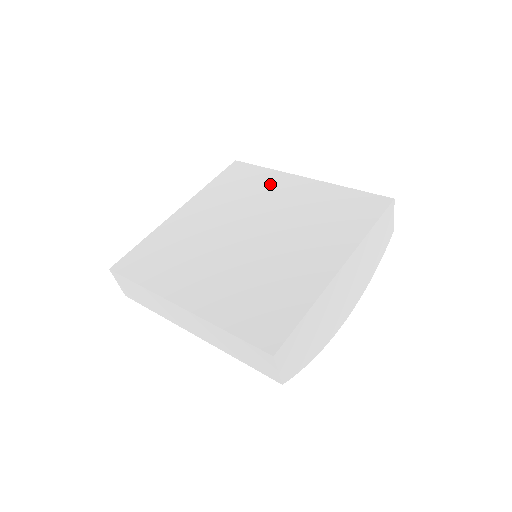
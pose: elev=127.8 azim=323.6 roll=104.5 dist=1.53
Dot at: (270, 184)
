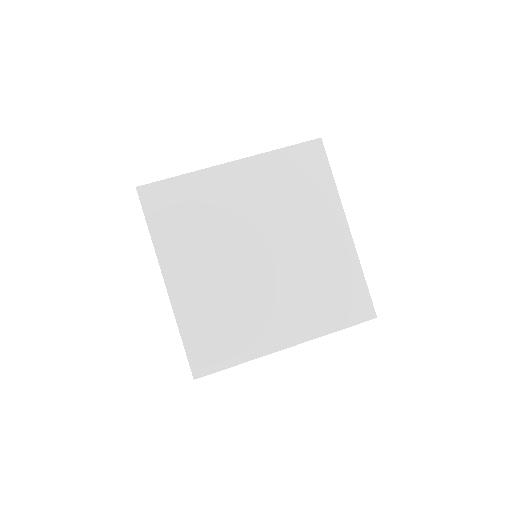
Dot at: (211, 192)
